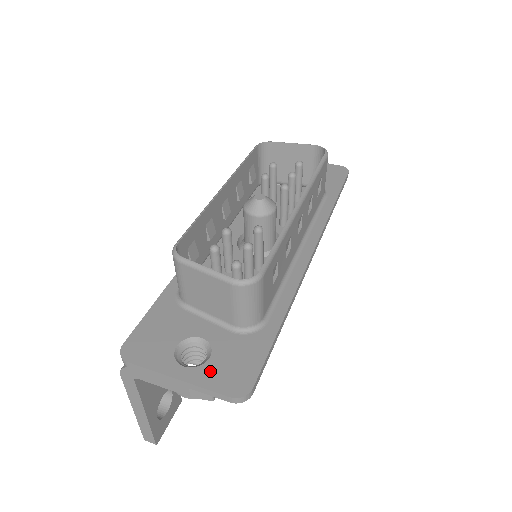
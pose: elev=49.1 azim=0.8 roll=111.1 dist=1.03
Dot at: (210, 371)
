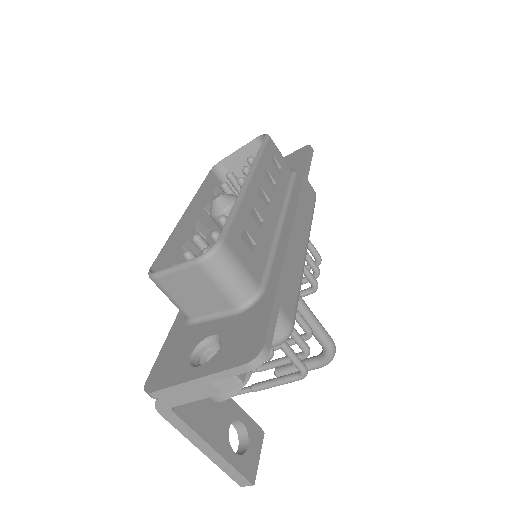
Dot at: (223, 355)
